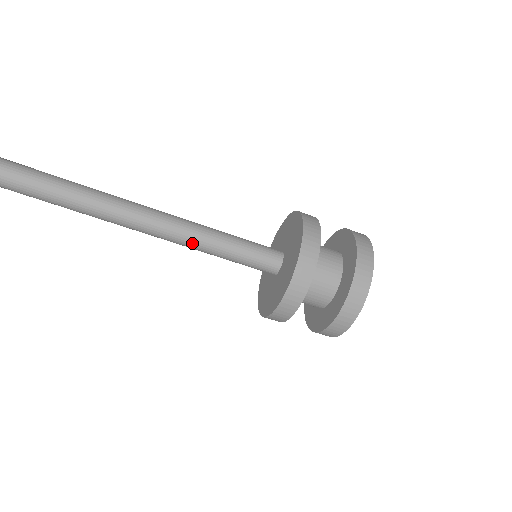
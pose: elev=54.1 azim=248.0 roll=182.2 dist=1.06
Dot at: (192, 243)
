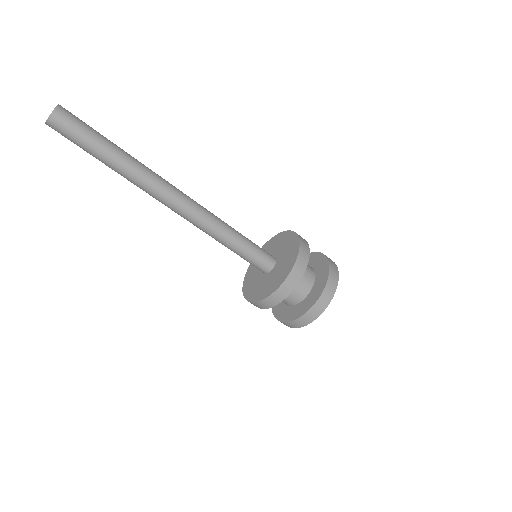
Dot at: (212, 237)
